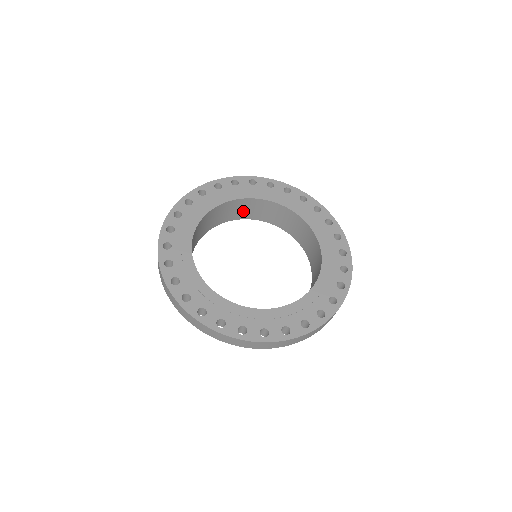
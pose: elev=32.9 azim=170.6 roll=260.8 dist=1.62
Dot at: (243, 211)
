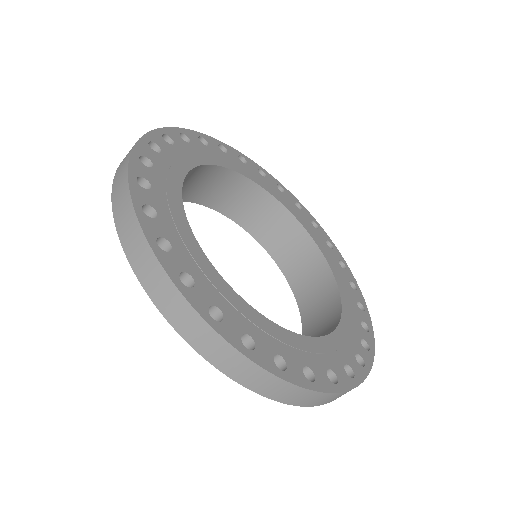
Dot at: (264, 224)
